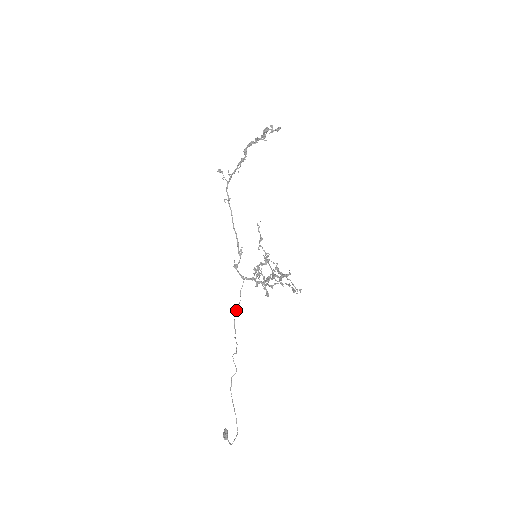
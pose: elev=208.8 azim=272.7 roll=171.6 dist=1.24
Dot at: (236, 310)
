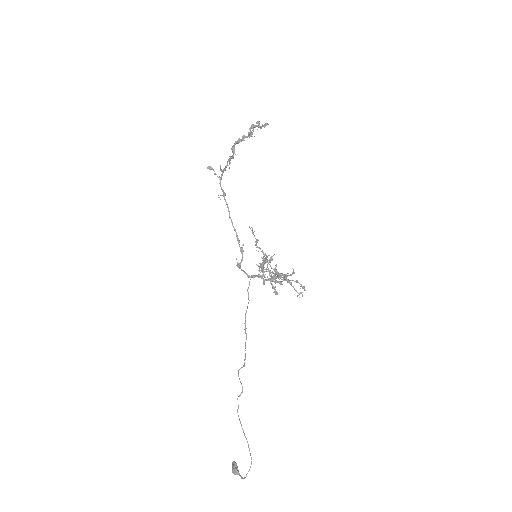
Dot at: (246, 311)
